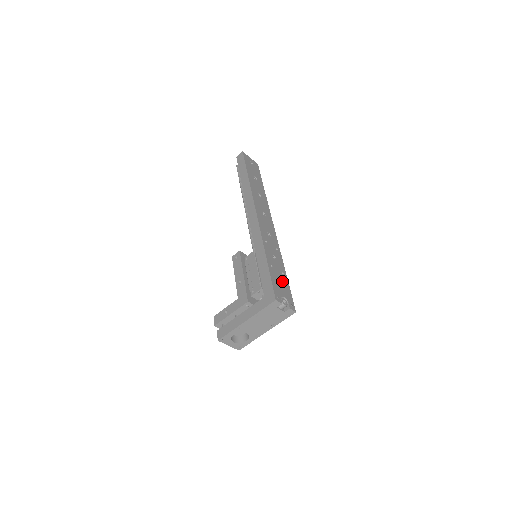
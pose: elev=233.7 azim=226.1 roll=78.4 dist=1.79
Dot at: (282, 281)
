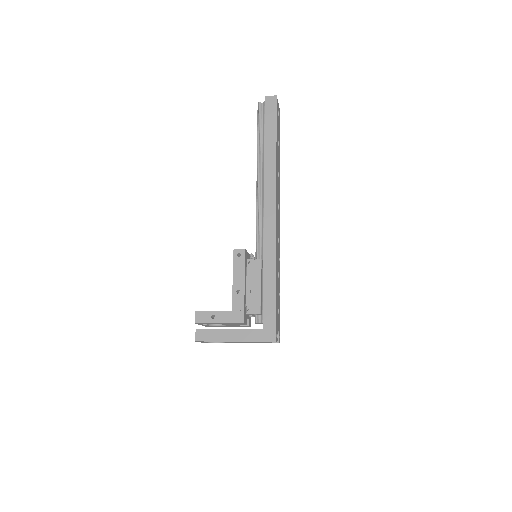
Dot at: occluded
